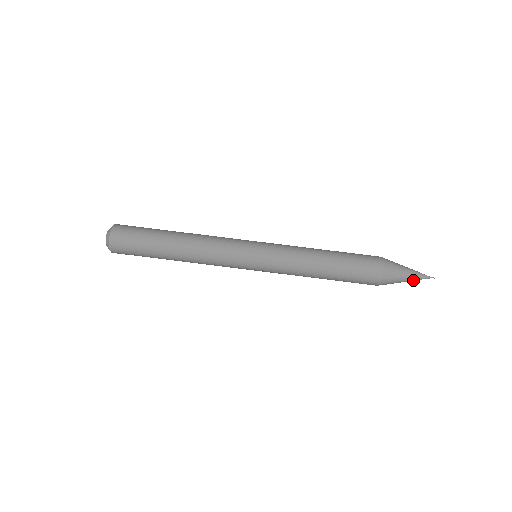
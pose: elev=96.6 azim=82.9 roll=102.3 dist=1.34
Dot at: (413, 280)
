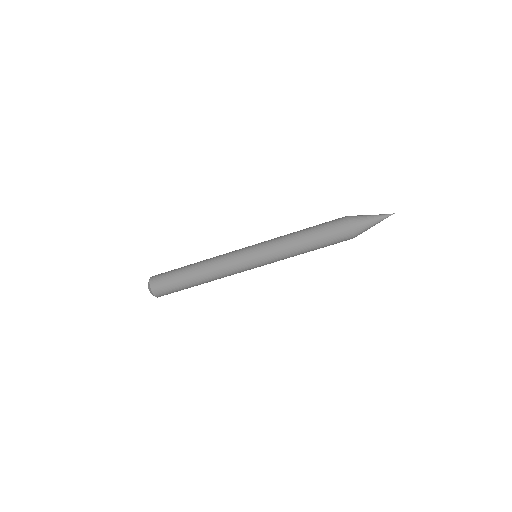
Dot at: occluded
